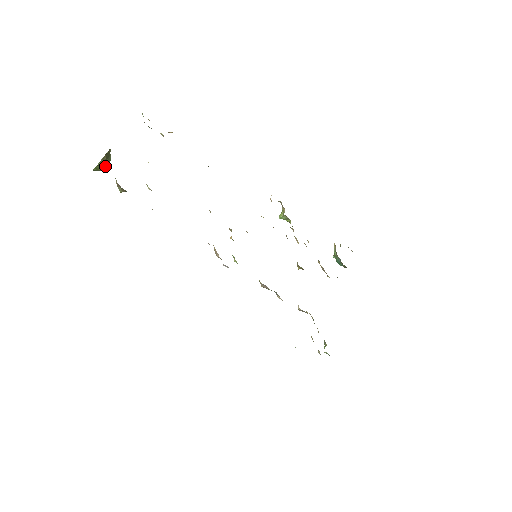
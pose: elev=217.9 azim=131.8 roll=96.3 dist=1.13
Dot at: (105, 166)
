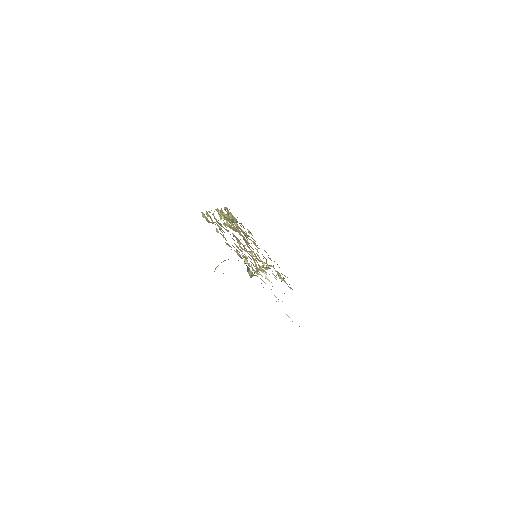
Dot at: occluded
